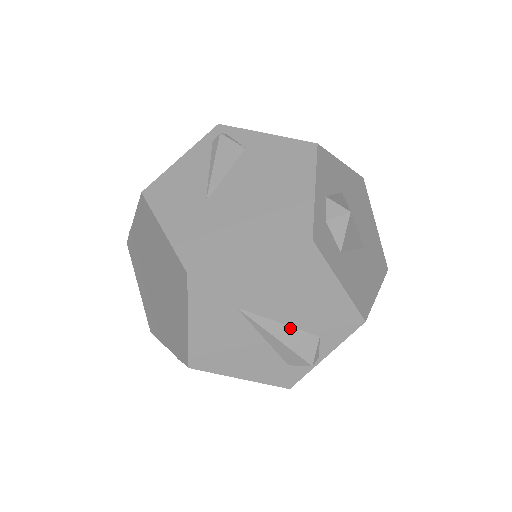
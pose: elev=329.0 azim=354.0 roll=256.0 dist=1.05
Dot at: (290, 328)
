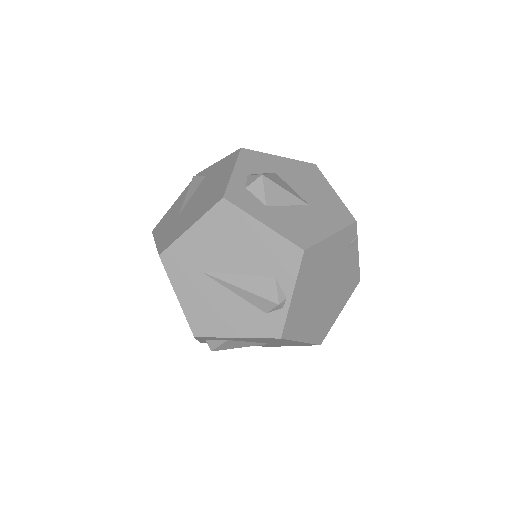
Dot at: (248, 277)
